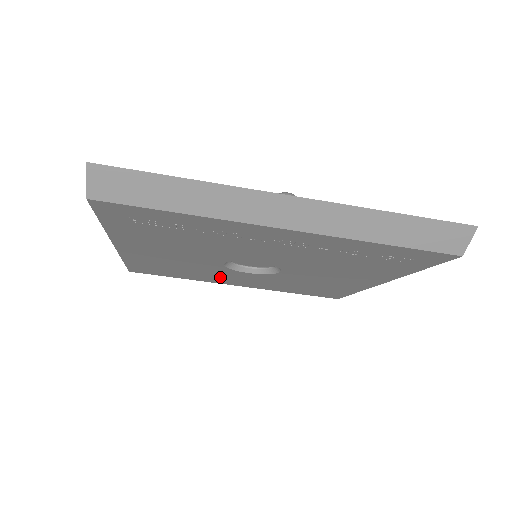
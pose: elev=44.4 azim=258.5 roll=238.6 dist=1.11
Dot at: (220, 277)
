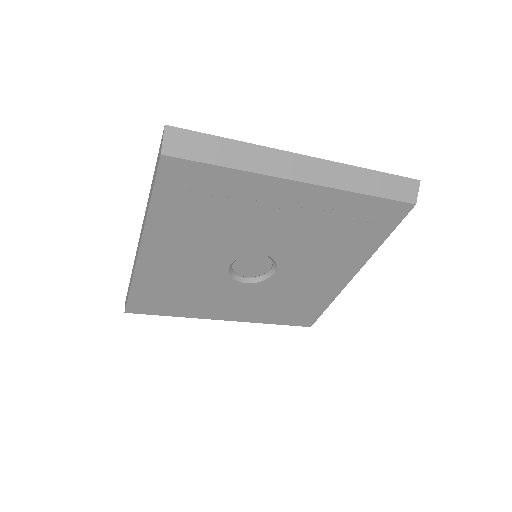
Dot at: (215, 302)
